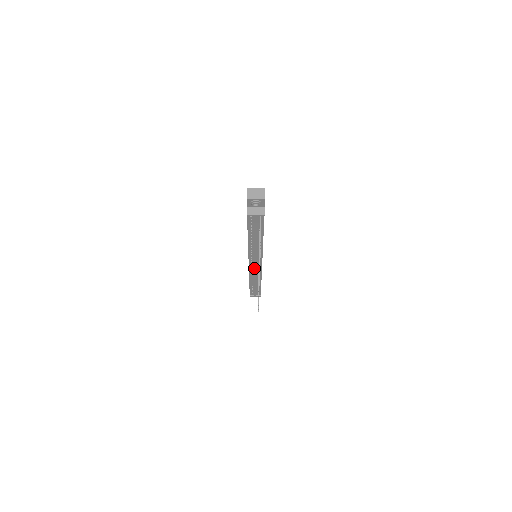
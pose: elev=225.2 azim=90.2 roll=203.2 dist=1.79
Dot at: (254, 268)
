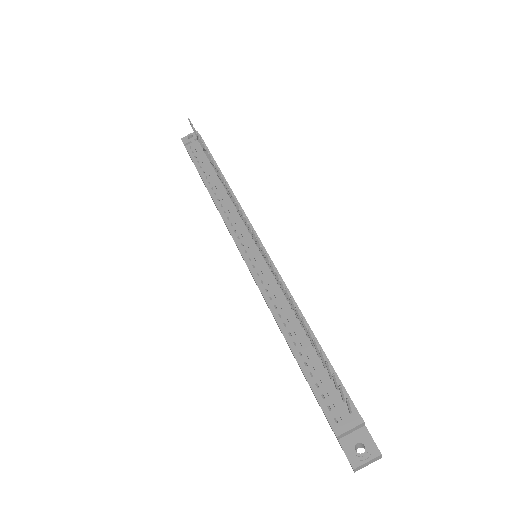
Dot at: (255, 260)
